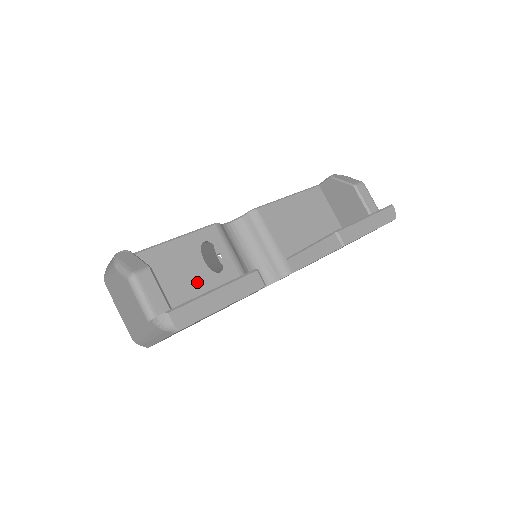
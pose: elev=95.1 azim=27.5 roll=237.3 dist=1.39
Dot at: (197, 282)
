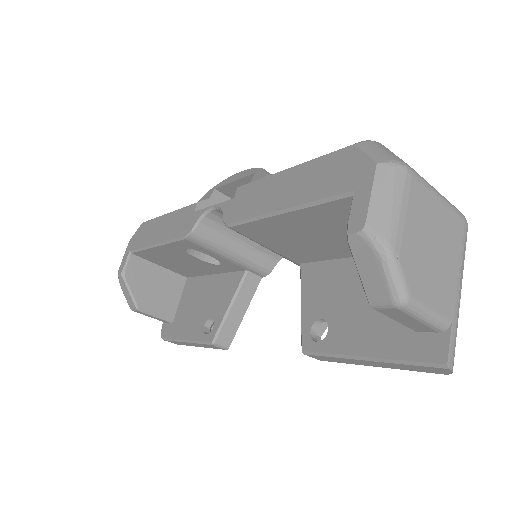
Dot at: (202, 267)
